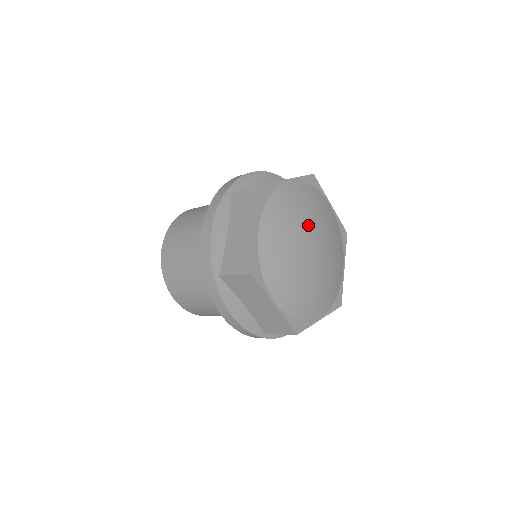
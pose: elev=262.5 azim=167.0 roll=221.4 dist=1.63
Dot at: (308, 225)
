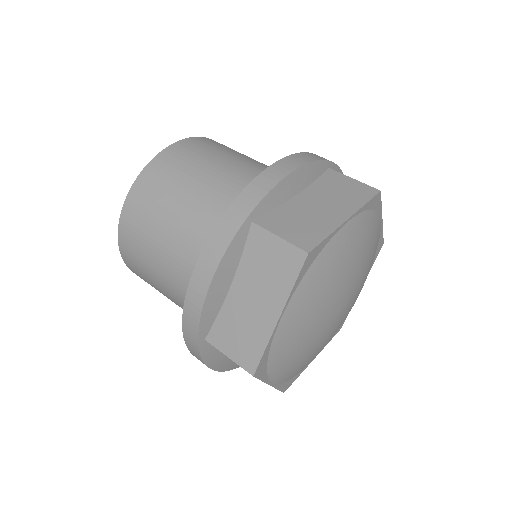
Dot at: (347, 284)
